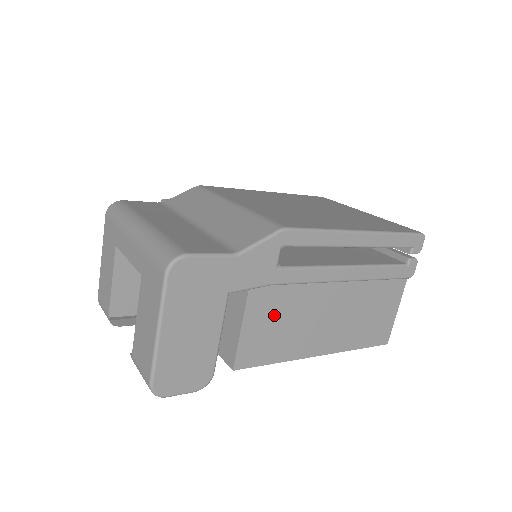
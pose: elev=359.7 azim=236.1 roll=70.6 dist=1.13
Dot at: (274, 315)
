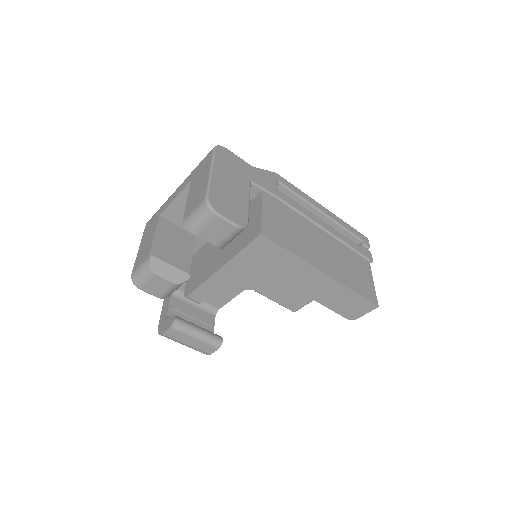
Dot at: (282, 218)
